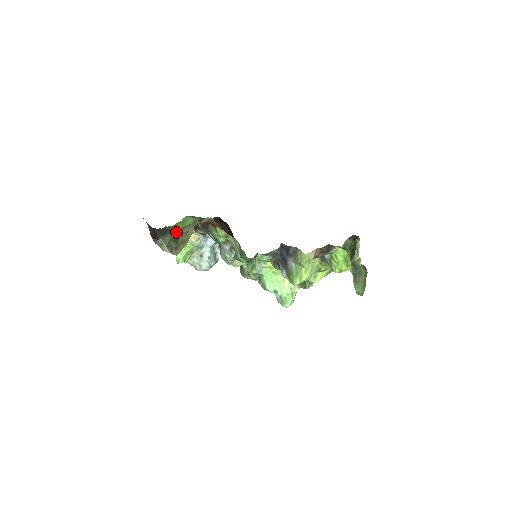
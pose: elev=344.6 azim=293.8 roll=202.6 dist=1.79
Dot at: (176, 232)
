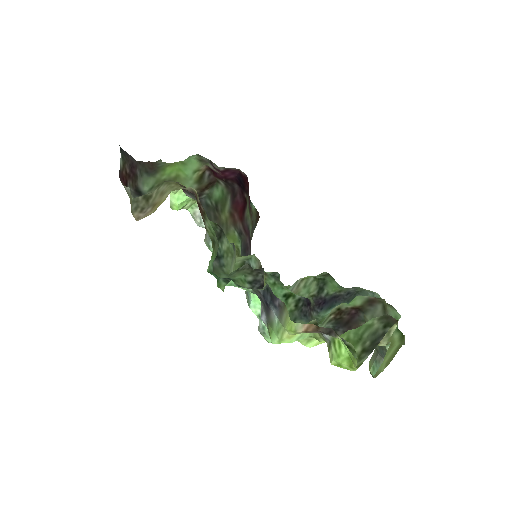
Dot at: (165, 177)
